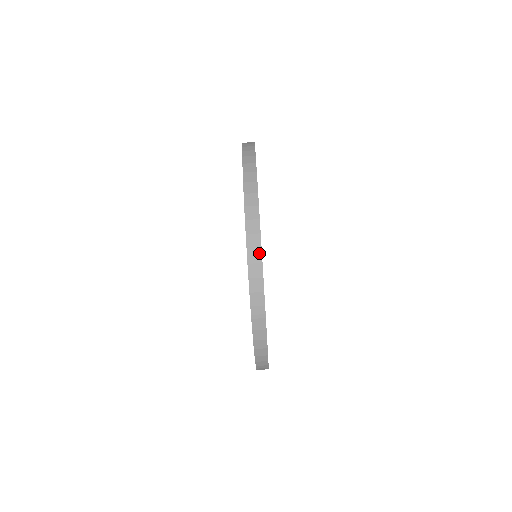
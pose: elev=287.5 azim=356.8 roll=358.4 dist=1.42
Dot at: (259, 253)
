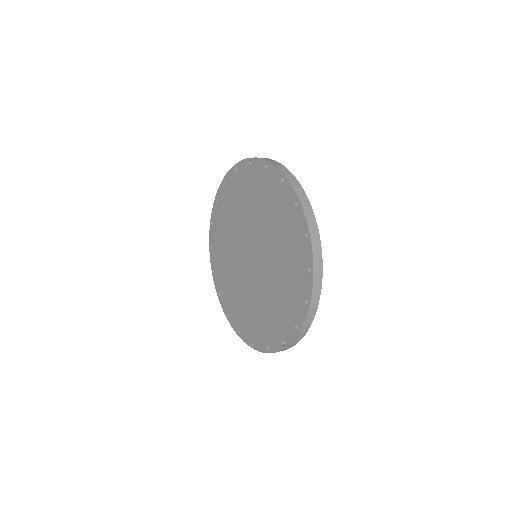
Dot at: (318, 301)
